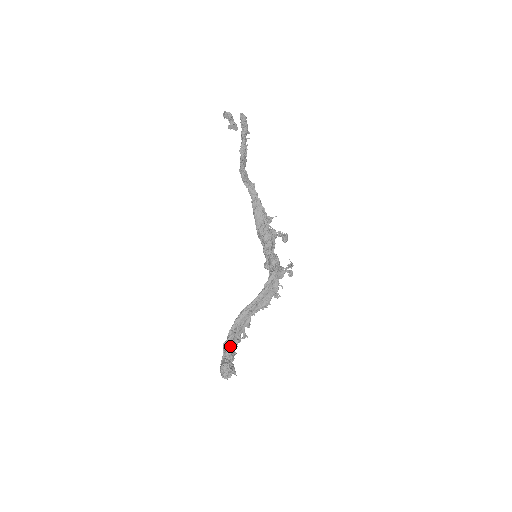
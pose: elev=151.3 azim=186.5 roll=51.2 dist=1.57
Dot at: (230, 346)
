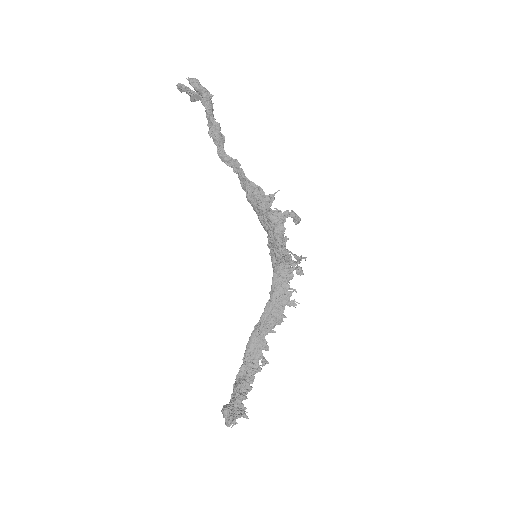
Dot at: (241, 380)
